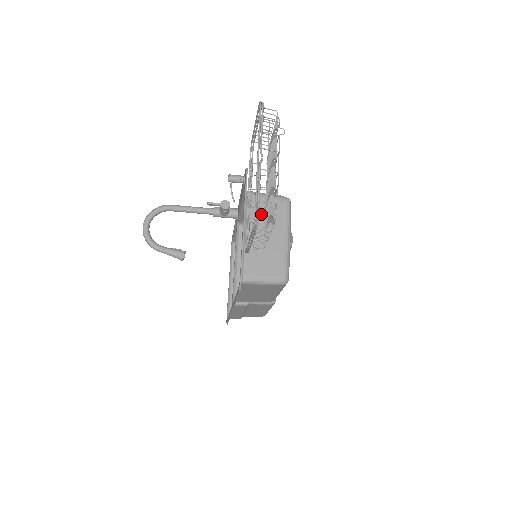
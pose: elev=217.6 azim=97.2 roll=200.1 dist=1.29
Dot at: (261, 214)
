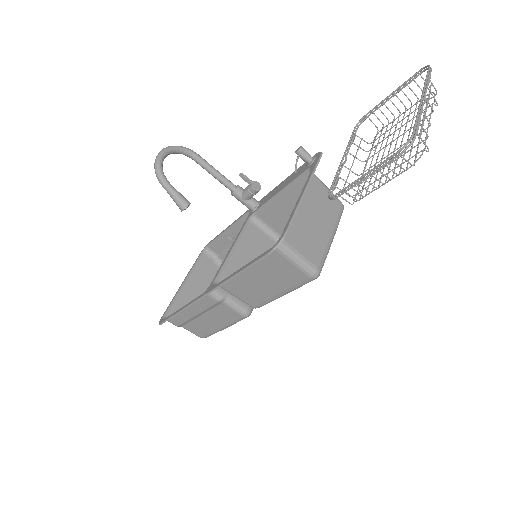
Dot at: (318, 198)
